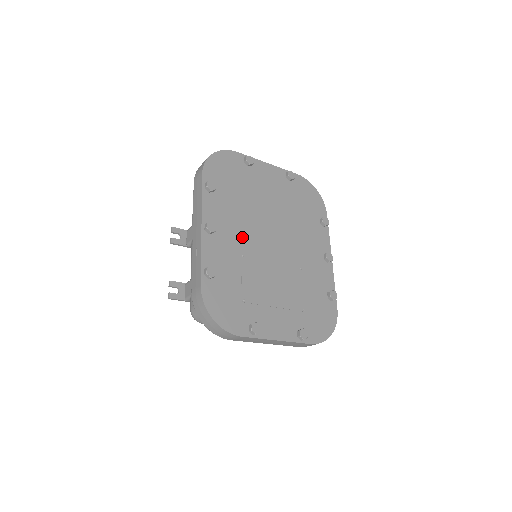
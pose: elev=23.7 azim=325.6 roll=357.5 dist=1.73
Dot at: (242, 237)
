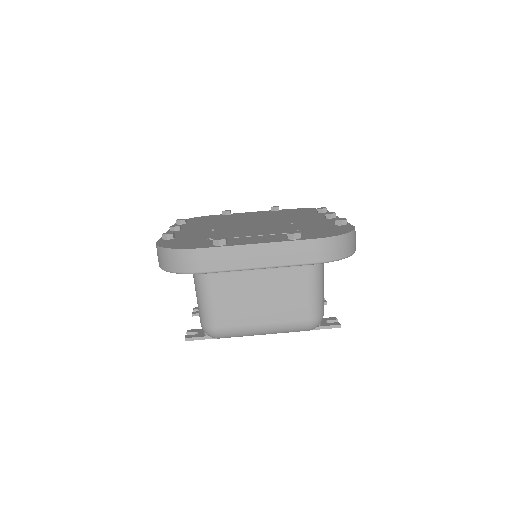
Dot at: occluded
